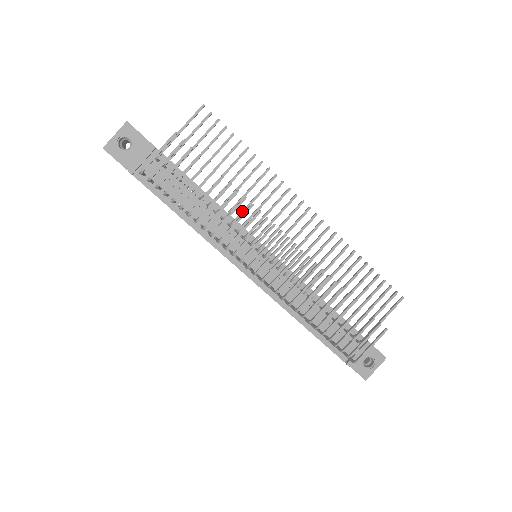
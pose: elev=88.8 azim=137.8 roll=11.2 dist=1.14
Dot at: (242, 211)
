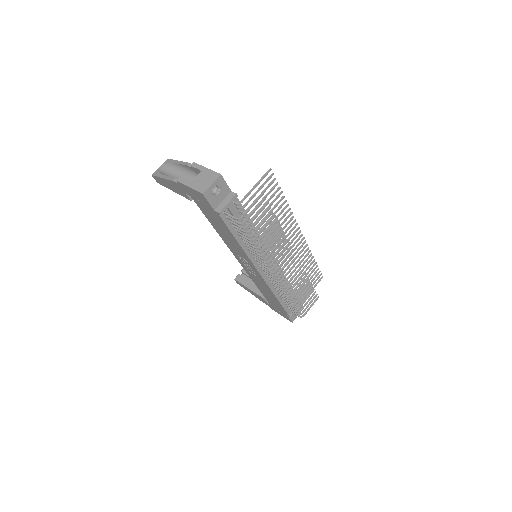
Dot at: (272, 236)
